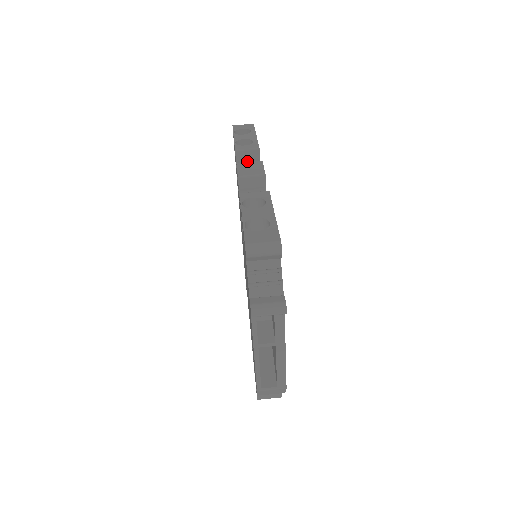
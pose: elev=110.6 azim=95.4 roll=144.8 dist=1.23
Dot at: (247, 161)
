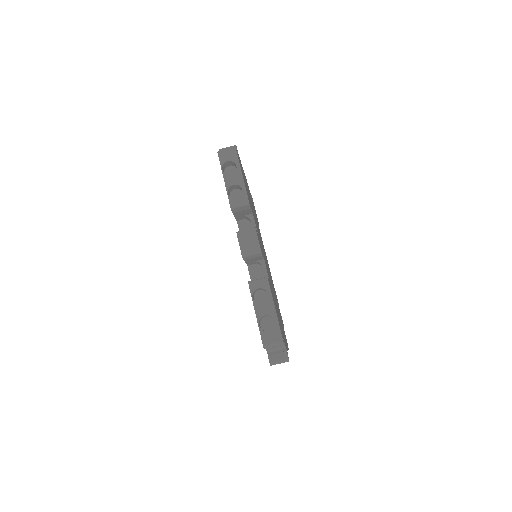
Dot at: (241, 210)
